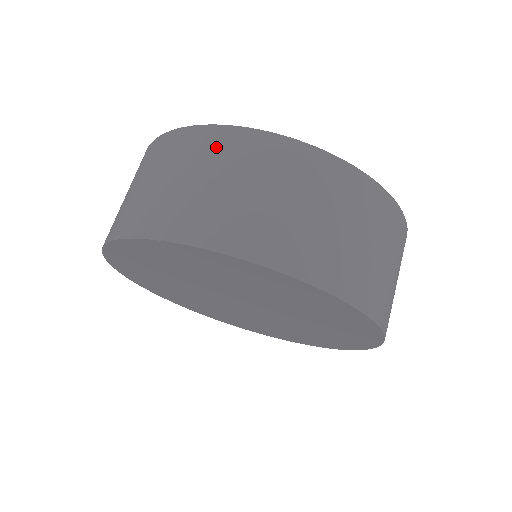
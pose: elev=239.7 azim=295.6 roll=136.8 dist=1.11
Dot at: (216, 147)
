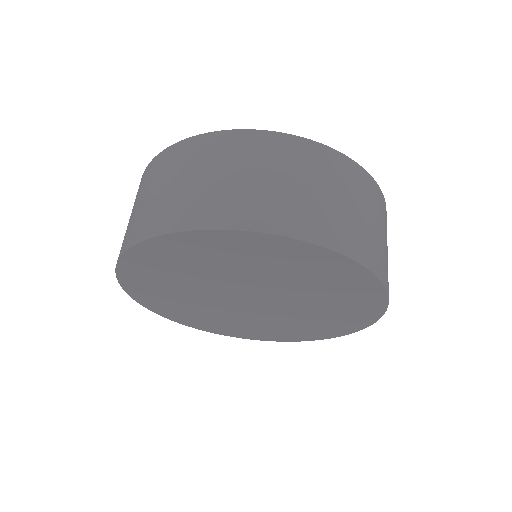
Dot at: (193, 153)
